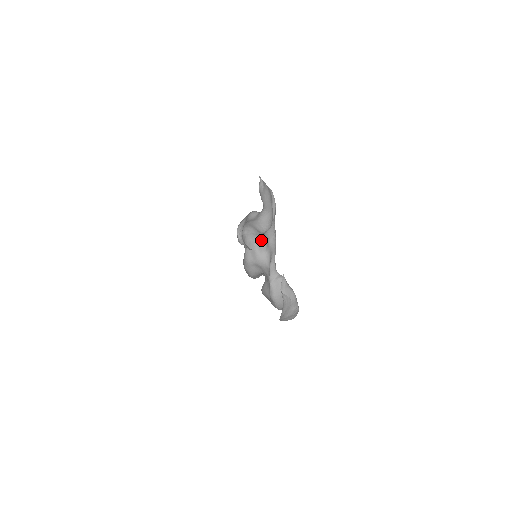
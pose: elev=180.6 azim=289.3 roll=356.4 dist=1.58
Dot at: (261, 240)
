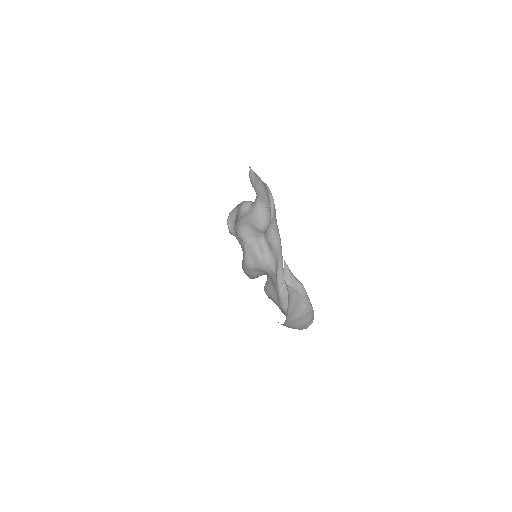
Dot at: (262, 242)
